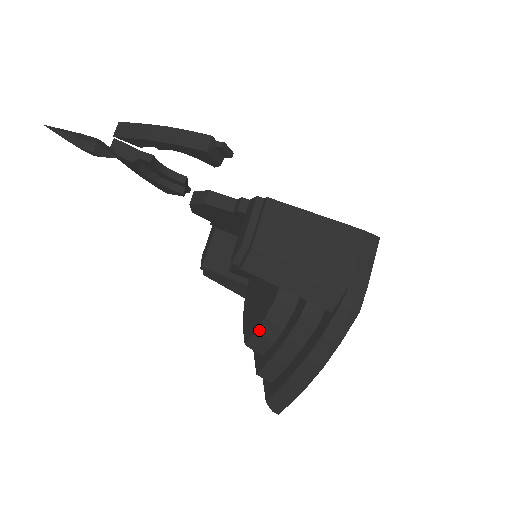
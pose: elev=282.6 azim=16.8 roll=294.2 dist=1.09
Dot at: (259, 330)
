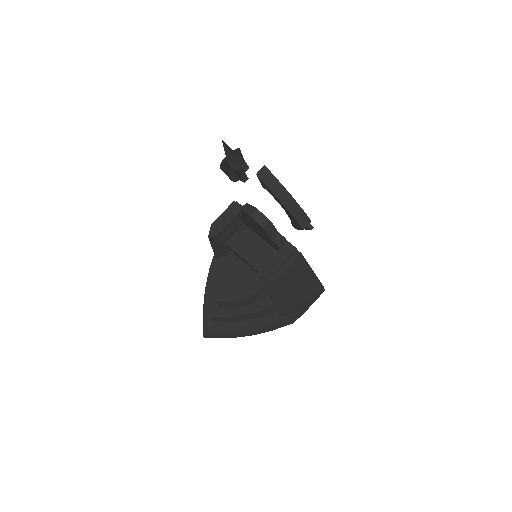
Dot at: (233, 301)
